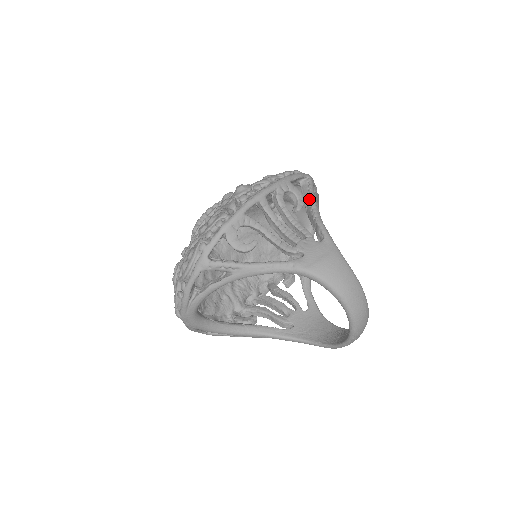
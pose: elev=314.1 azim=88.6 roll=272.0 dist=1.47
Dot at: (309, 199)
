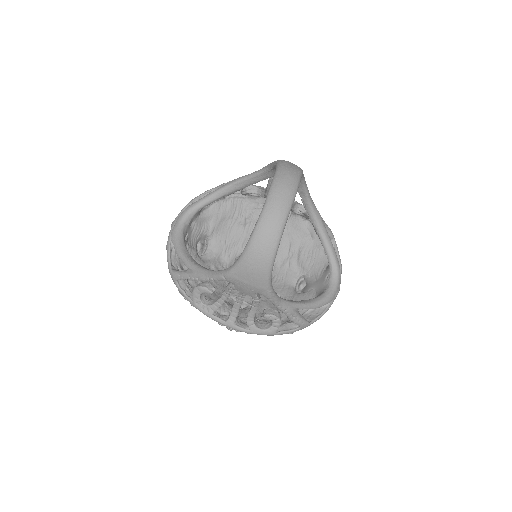
Dot at: occluded
